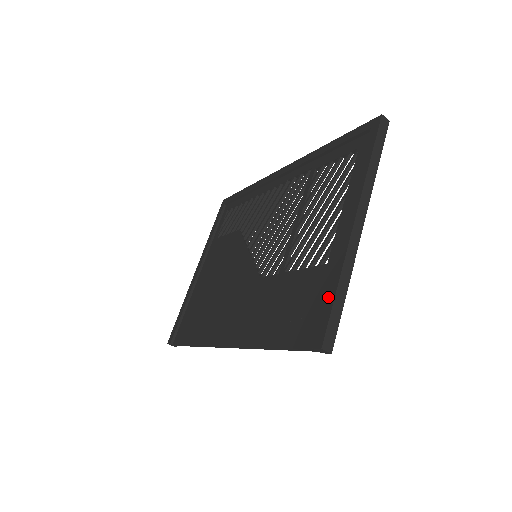
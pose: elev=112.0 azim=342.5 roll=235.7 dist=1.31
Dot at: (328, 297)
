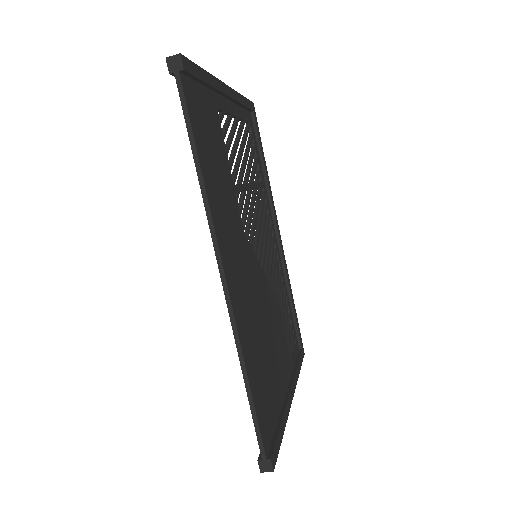
Dot at: occluded
